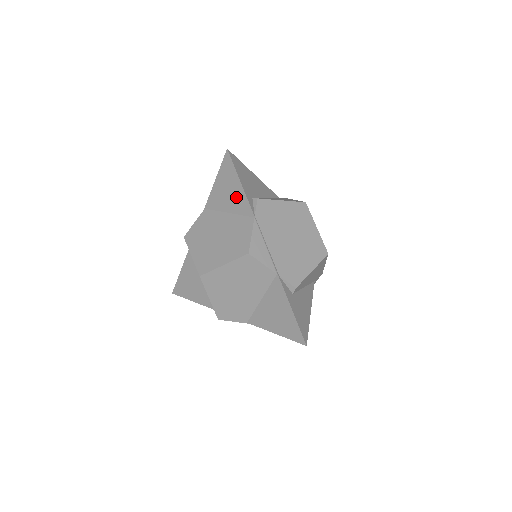
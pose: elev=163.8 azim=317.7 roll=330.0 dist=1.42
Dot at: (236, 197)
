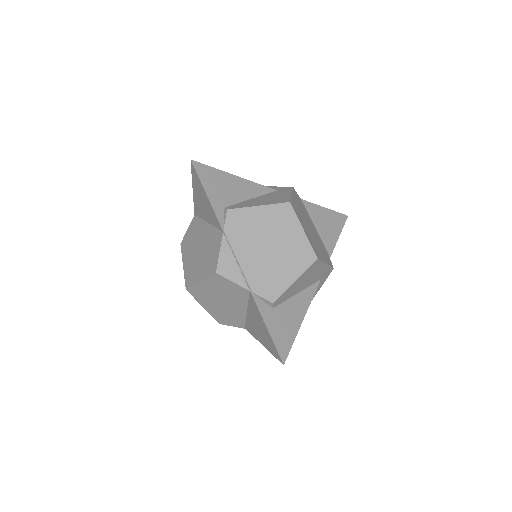
Dot at: (208, 209)
